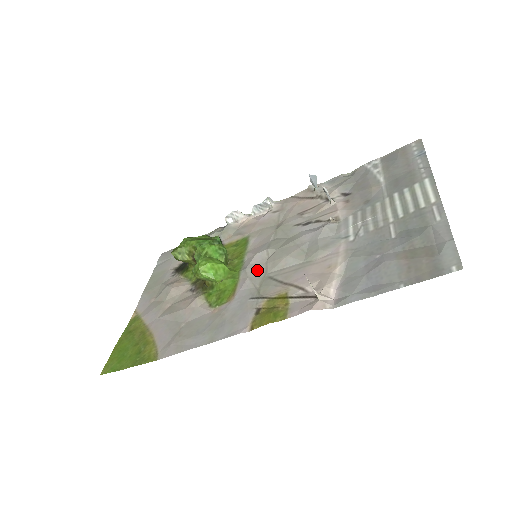
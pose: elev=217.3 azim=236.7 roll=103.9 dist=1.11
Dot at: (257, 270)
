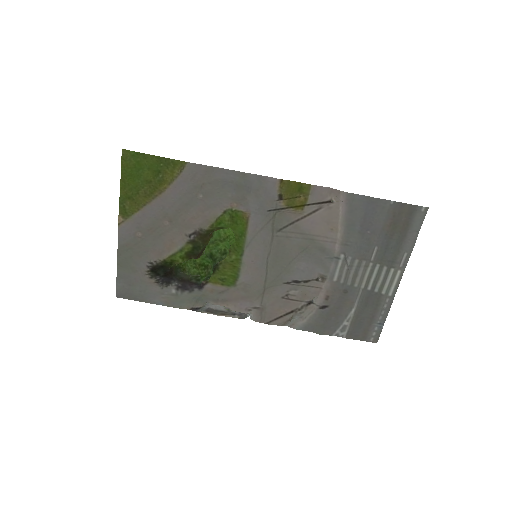
Dot at: (264, 239)
